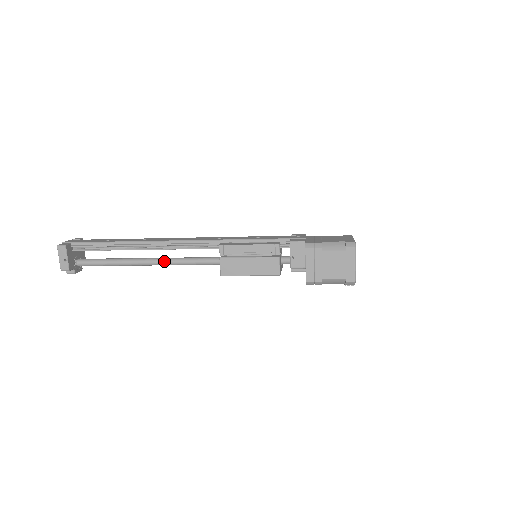
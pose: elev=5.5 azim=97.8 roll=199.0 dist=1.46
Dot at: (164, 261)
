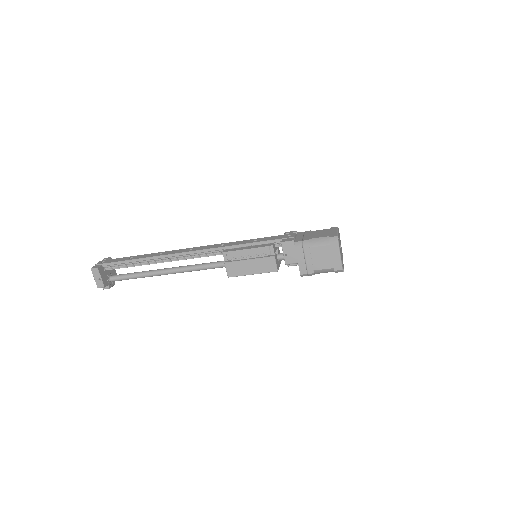
Dot at: (180, 270)
